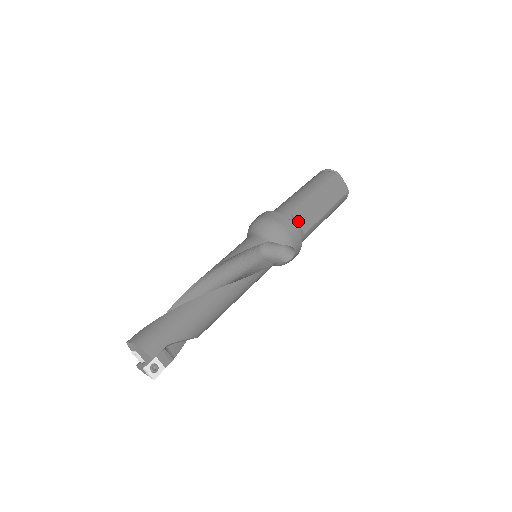
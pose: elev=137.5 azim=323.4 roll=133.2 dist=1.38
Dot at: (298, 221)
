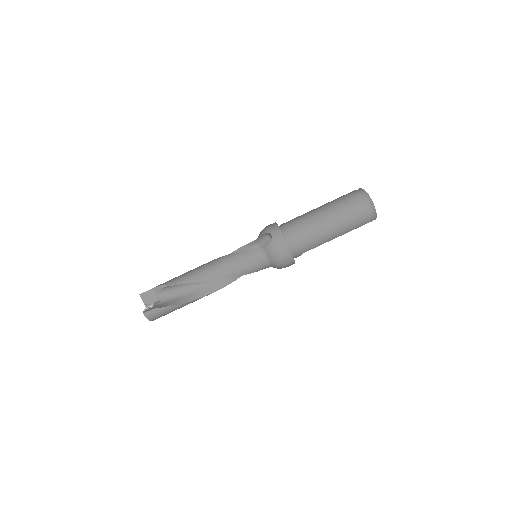
Dot at: occluded
